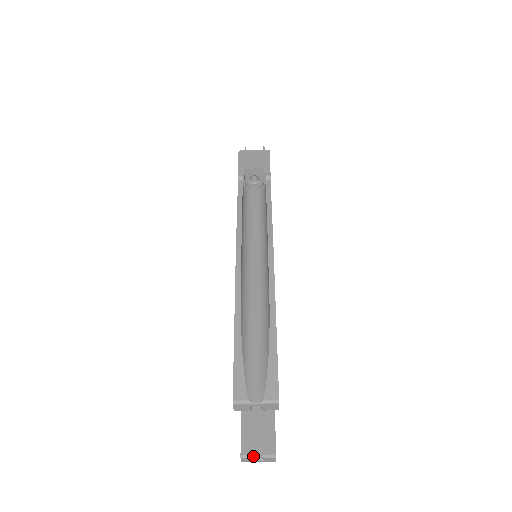
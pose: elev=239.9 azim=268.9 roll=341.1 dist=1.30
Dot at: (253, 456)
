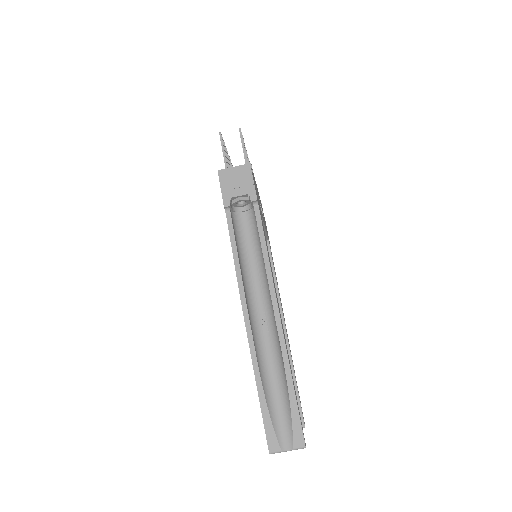
Dot at: occluded
